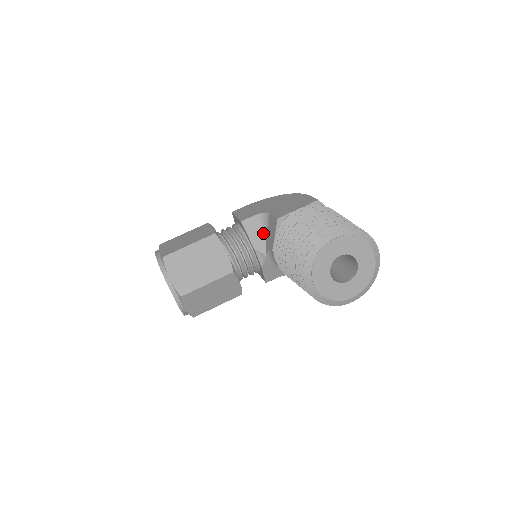
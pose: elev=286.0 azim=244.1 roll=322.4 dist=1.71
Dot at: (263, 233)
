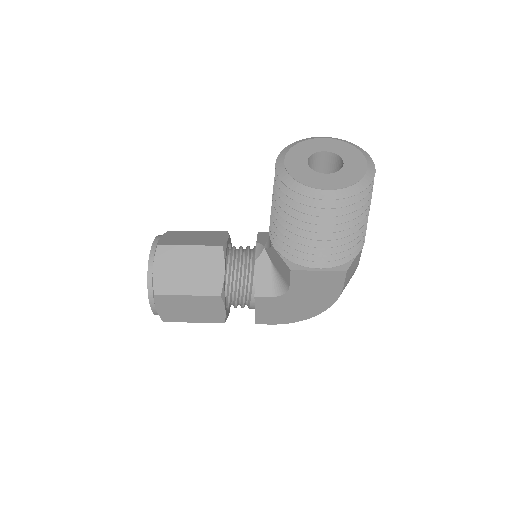
Dot at: occluded
